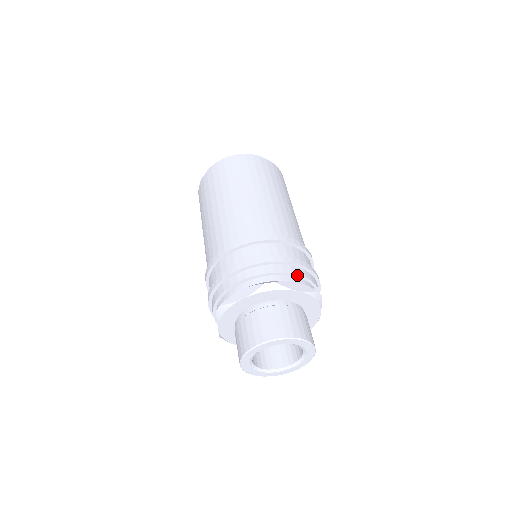
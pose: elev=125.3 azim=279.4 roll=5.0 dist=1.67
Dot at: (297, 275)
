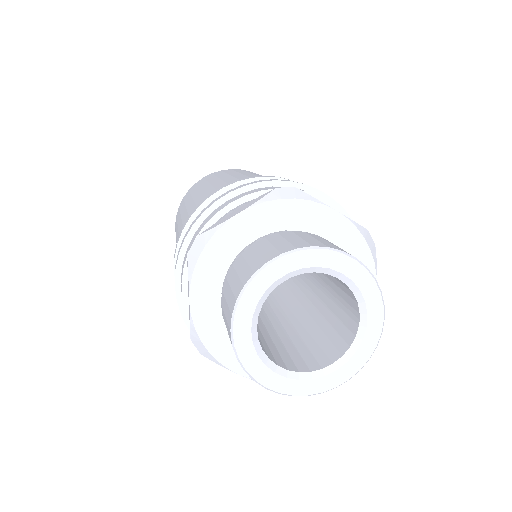
Dot at: (330, 204)
